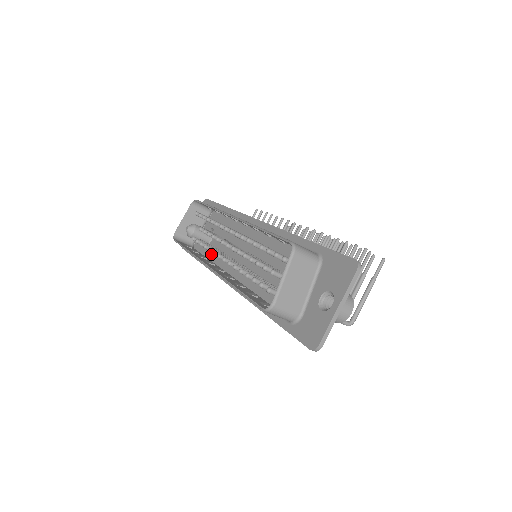
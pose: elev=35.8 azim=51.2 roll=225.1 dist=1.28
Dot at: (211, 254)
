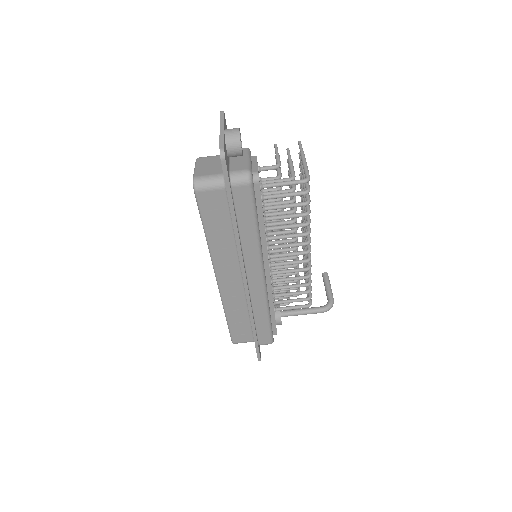
Dot at: occluded
